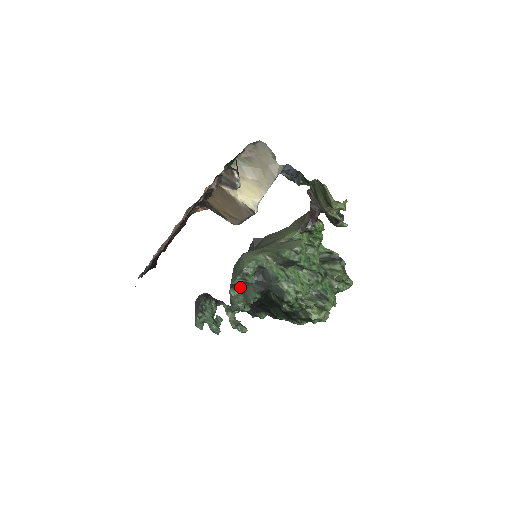
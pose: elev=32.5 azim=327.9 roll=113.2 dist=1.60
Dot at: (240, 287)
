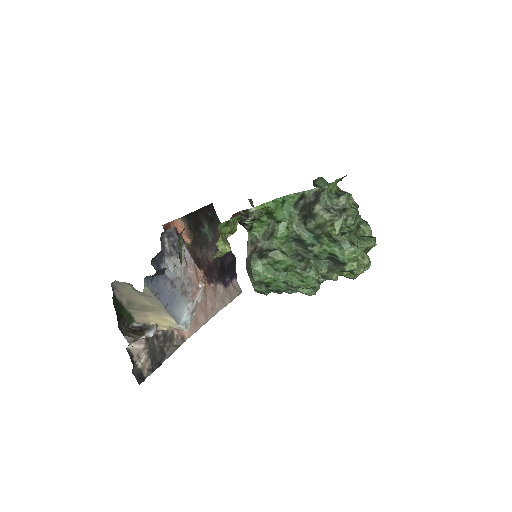
Dot at: (276, 289)
